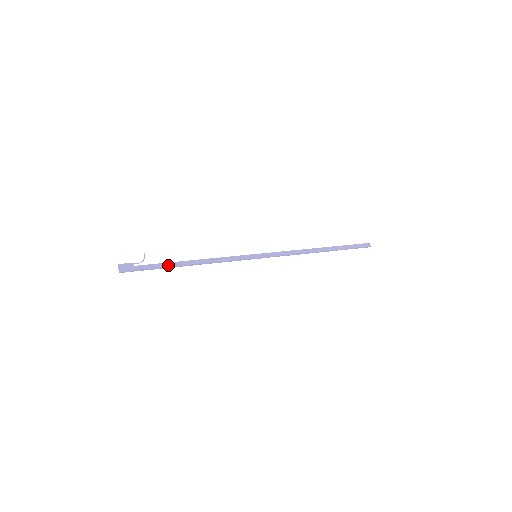
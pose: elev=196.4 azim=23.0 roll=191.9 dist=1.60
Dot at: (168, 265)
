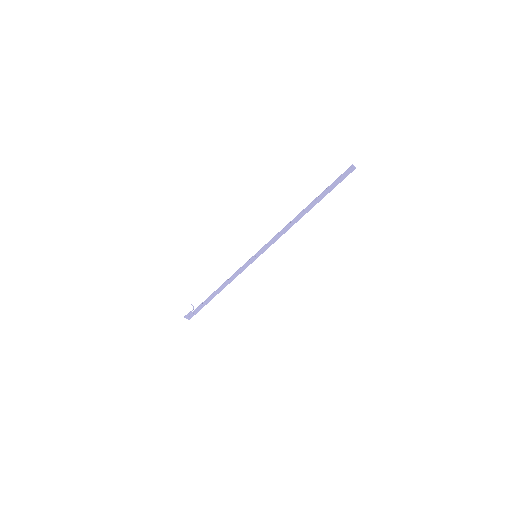
Dot at: (208, 301)
